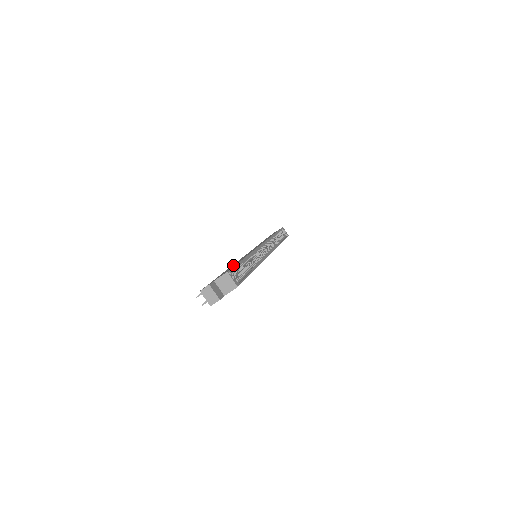
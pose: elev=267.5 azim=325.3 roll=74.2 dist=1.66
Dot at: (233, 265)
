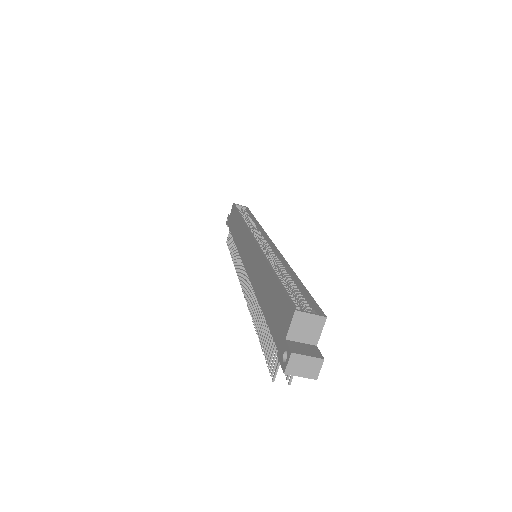
Dot at: (265, 292)
